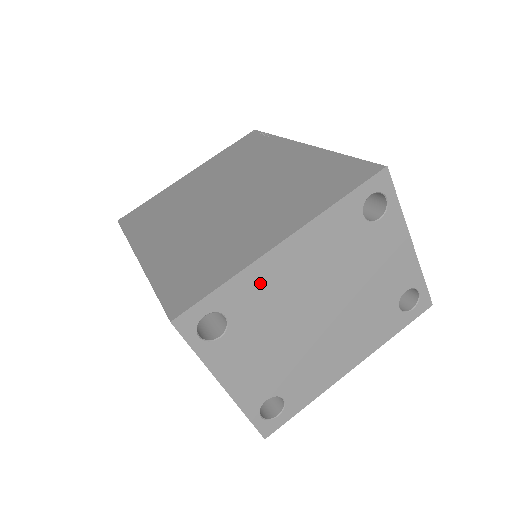
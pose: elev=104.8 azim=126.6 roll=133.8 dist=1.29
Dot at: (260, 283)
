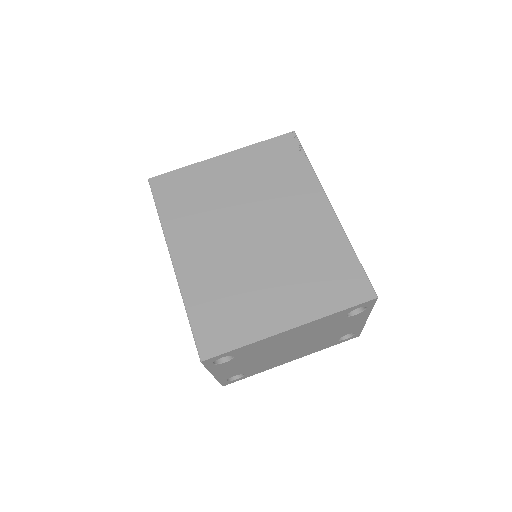
Dot at: (264, 344)
